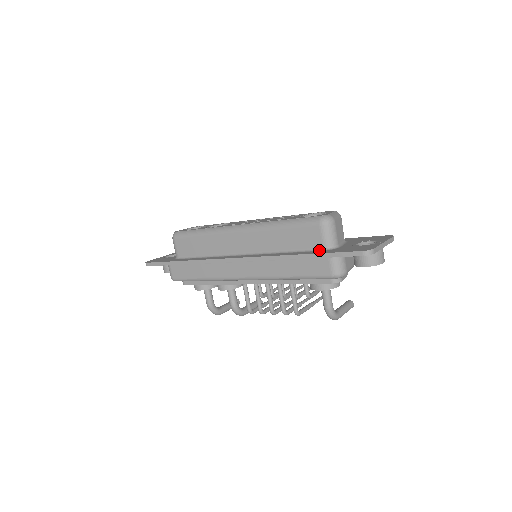
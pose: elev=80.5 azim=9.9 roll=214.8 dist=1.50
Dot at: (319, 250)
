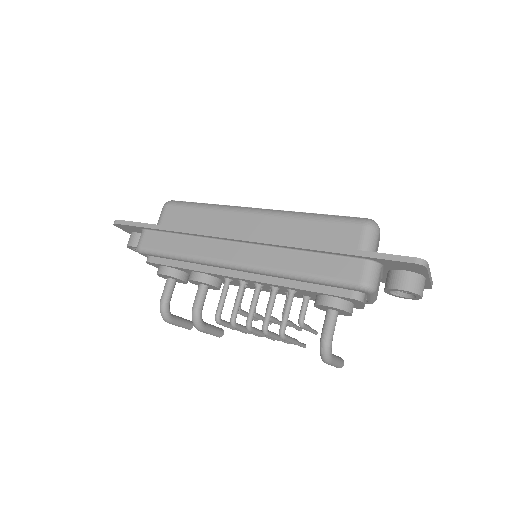
Dot at: occluded
